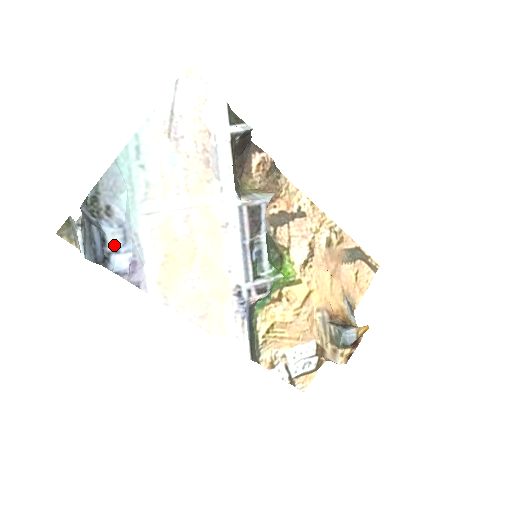
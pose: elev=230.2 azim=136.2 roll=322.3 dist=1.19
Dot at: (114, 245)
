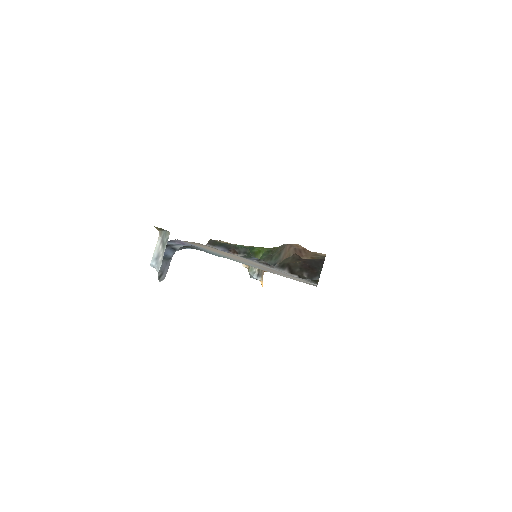
Dot at: (179, 246)
